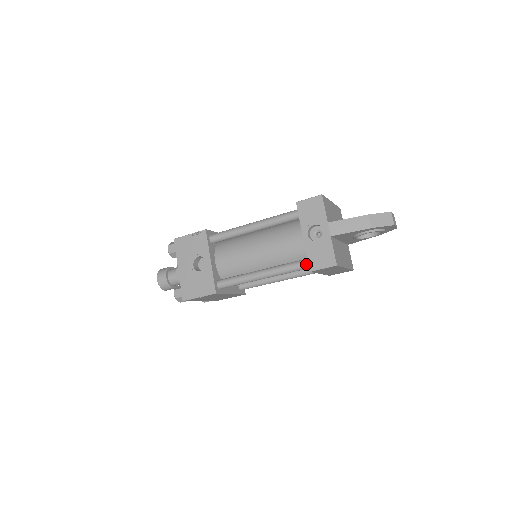
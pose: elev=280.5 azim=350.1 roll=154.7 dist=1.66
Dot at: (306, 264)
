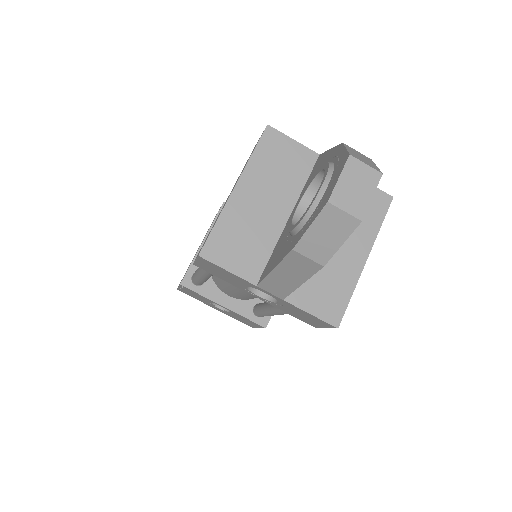
Dot at: occluded
